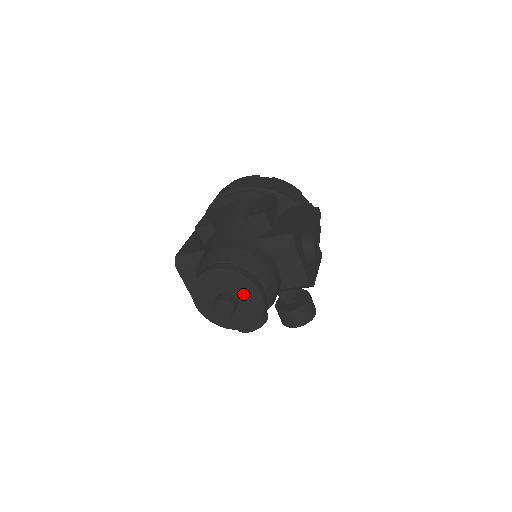
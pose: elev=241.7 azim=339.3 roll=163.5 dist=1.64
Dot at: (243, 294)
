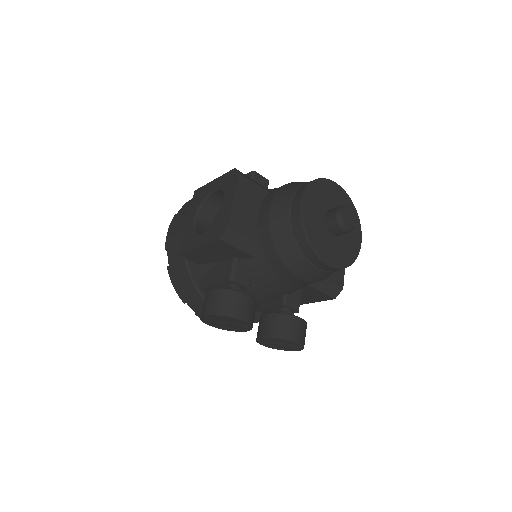
Dot at: occluded
